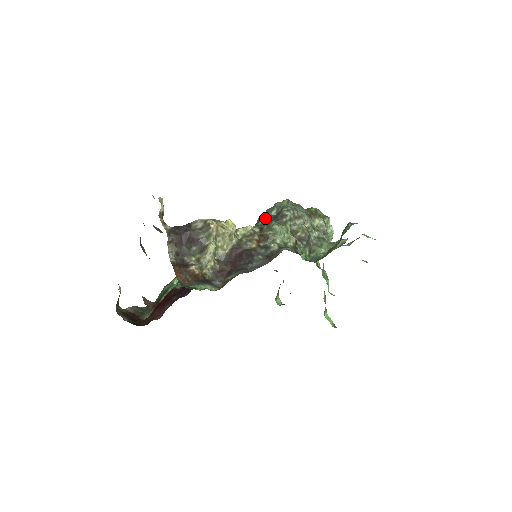
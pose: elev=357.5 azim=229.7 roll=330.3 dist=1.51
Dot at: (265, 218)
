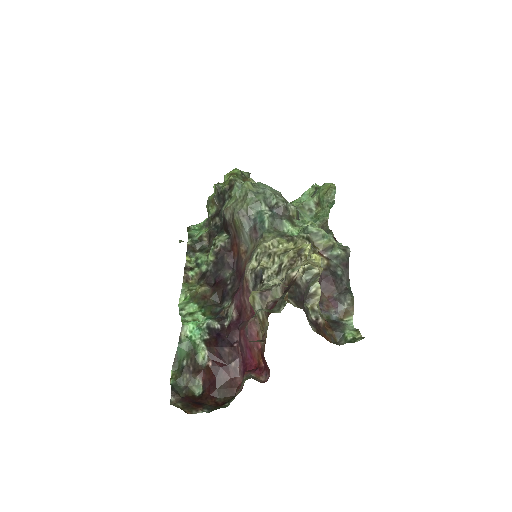
Dot at: (269, 219)
